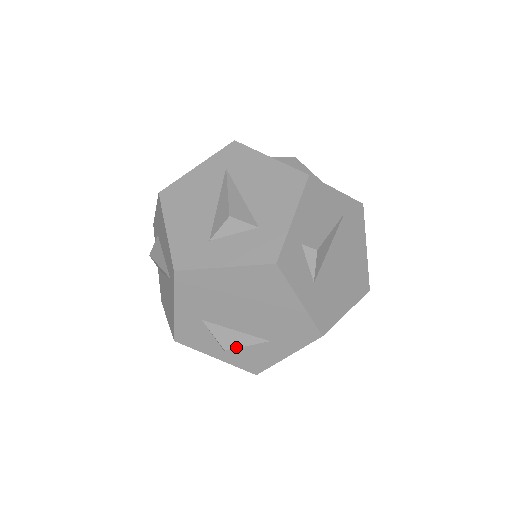
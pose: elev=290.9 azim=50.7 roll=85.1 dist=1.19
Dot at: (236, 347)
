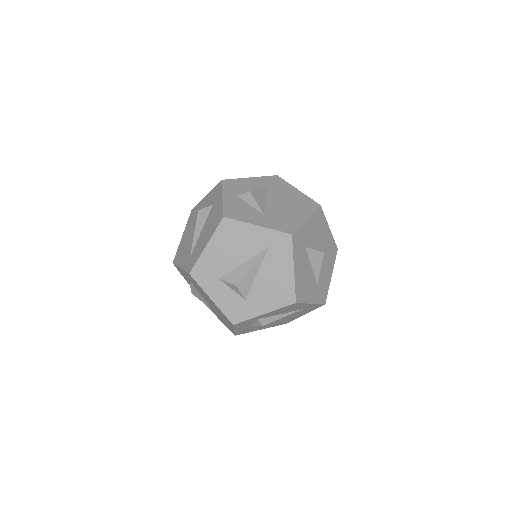
Dot at: (197, 297)
